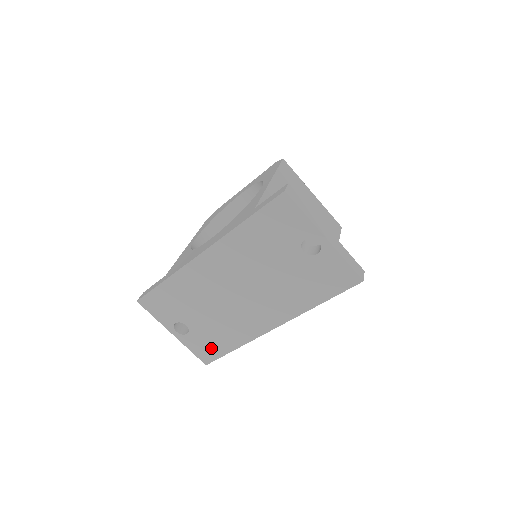
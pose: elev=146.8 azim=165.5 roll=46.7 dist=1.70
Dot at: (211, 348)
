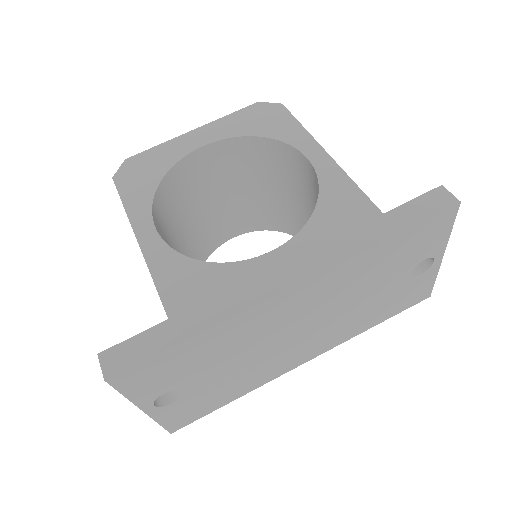
Dot at: (198, 410)
